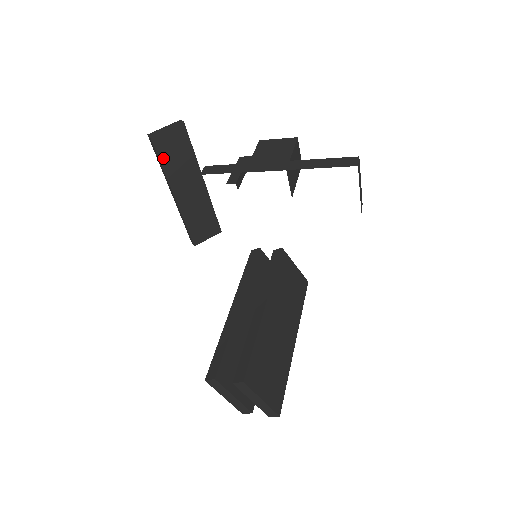
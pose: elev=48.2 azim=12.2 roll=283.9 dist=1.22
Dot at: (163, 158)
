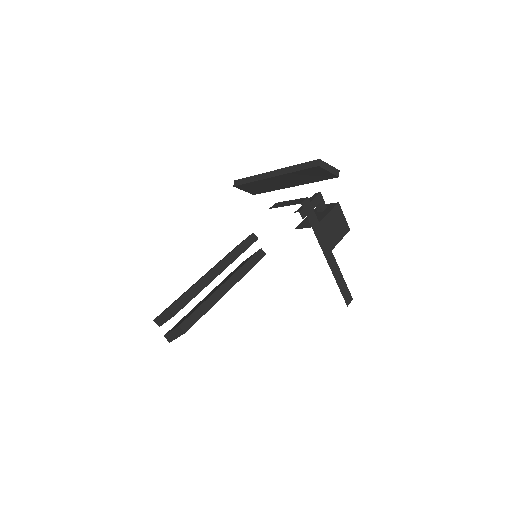
Dot at: (303, 171)
